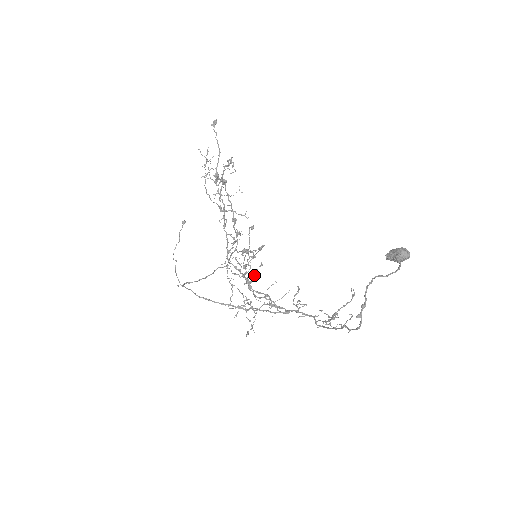
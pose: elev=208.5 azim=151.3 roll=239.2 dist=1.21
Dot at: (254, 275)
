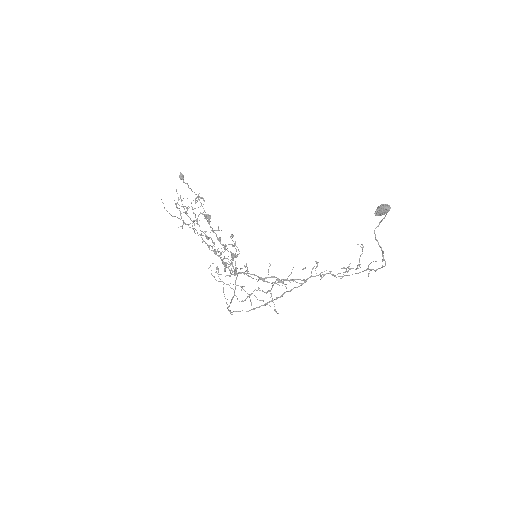
Dot at: occluded
